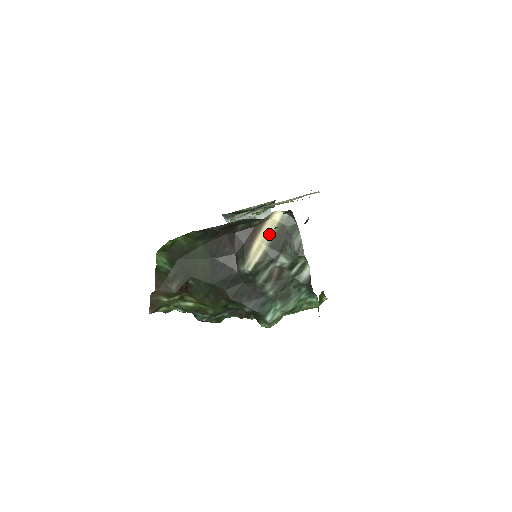
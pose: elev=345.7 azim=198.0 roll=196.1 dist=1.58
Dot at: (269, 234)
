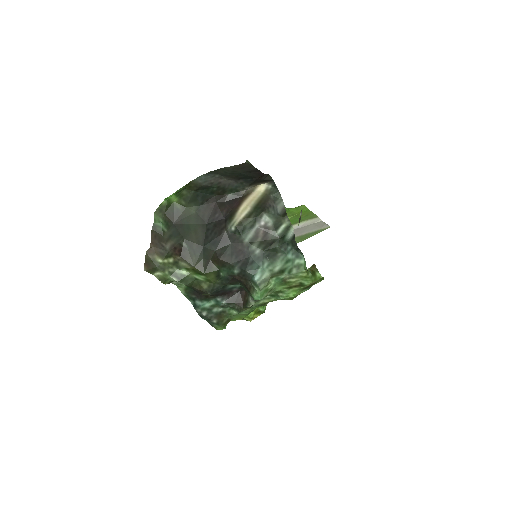
Dot at: (254, 200)
